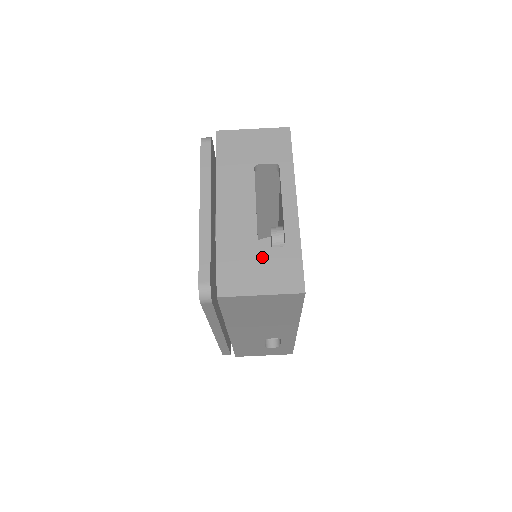
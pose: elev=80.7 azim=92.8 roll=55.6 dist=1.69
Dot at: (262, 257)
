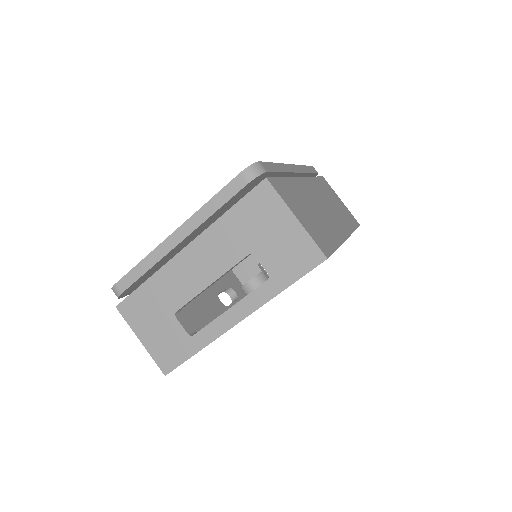
Dot at: (168, 323)
